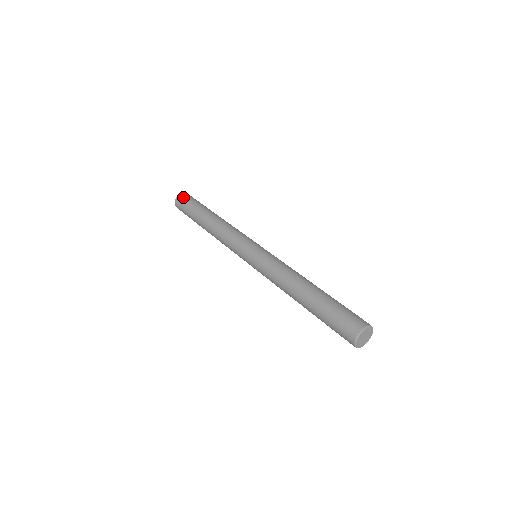
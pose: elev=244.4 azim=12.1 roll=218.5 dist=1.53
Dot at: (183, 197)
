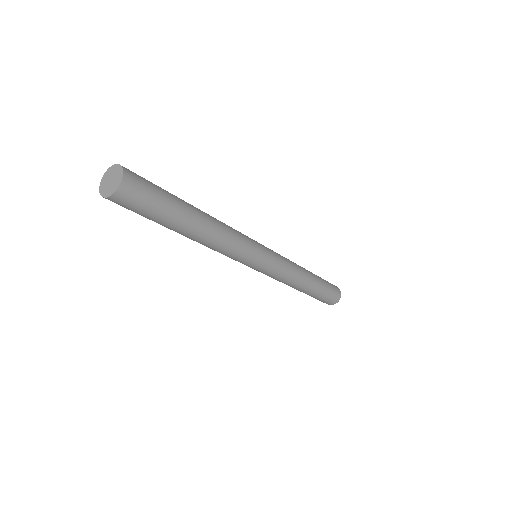
Dot at: (133, 193)
